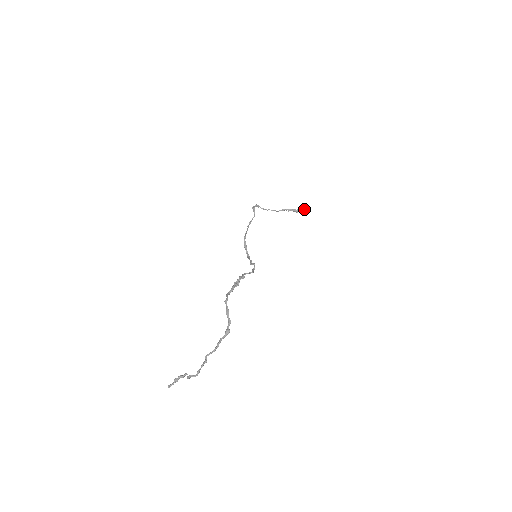
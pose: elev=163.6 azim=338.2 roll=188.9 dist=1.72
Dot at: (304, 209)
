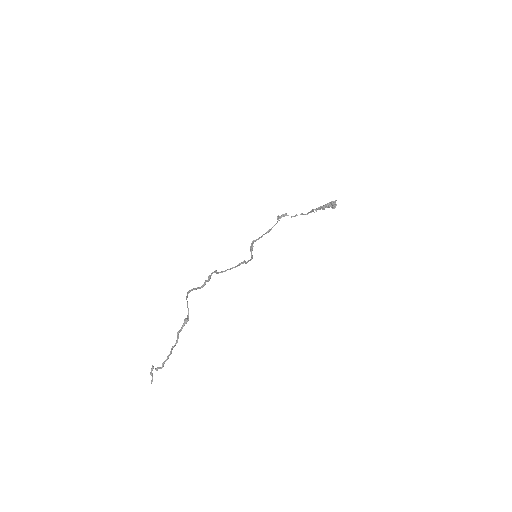
Dot at: (331, 203)
